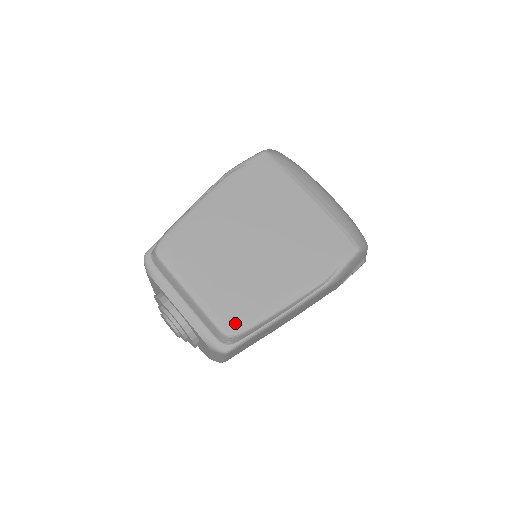
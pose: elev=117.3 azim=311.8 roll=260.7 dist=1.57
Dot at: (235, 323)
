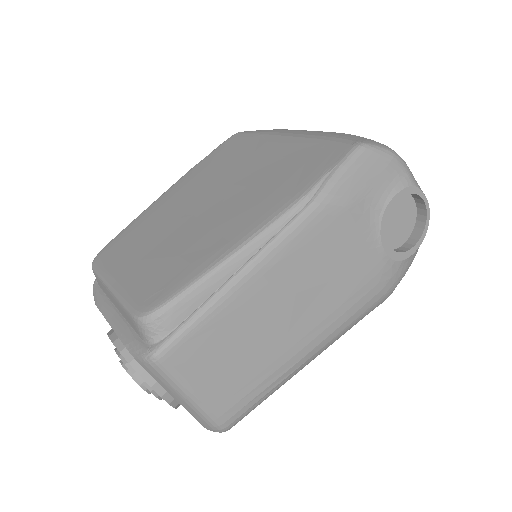
Dot at: (155, 298)
